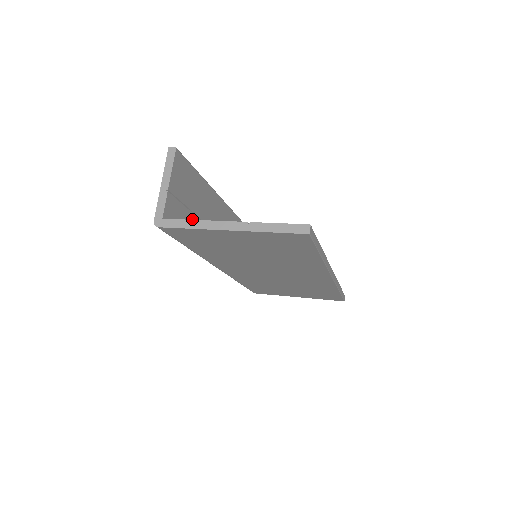
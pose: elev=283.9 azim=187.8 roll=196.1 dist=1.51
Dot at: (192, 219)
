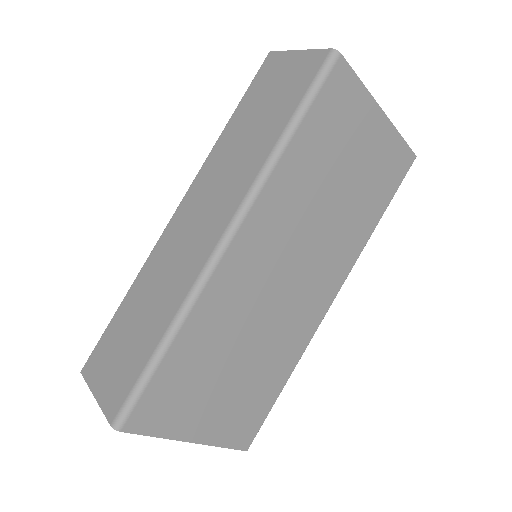
Dot at: occluded
